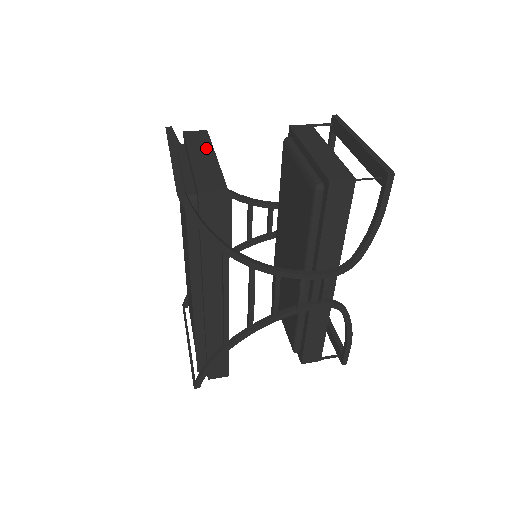
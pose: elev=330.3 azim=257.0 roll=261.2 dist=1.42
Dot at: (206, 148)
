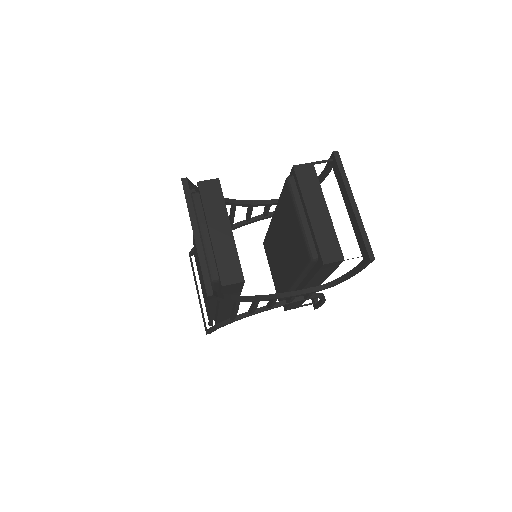
Dot at: (221, 214)
